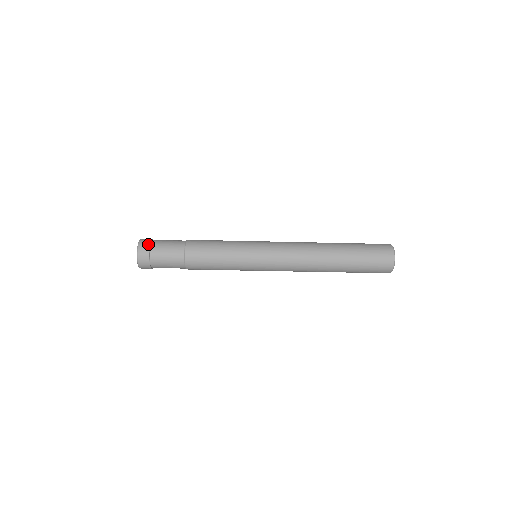
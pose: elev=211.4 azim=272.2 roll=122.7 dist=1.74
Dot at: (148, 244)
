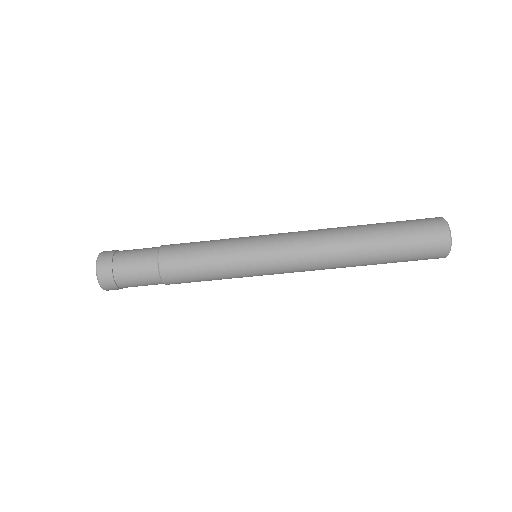
Dot at: (109, 266)
